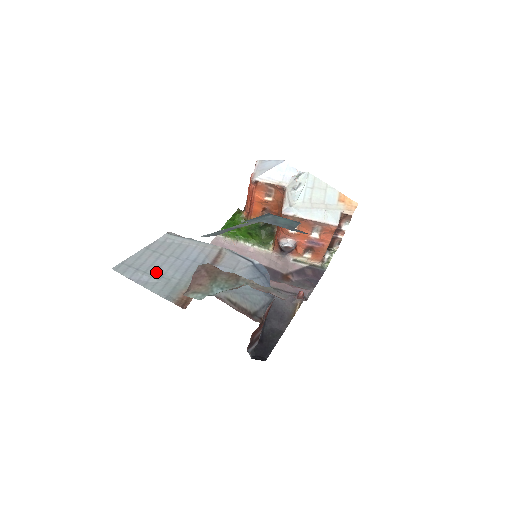
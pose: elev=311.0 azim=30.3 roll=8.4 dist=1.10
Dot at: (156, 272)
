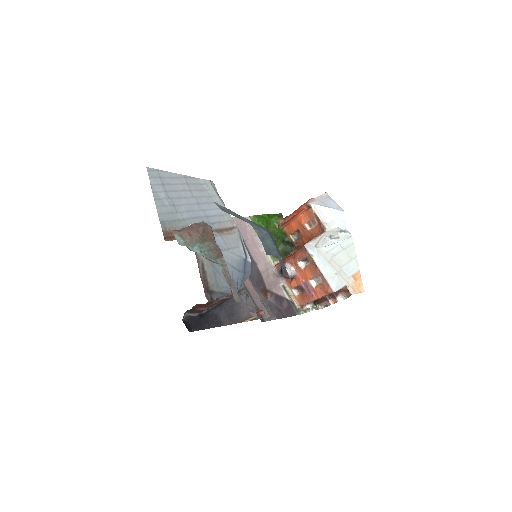
Dot at: (174, 198)
